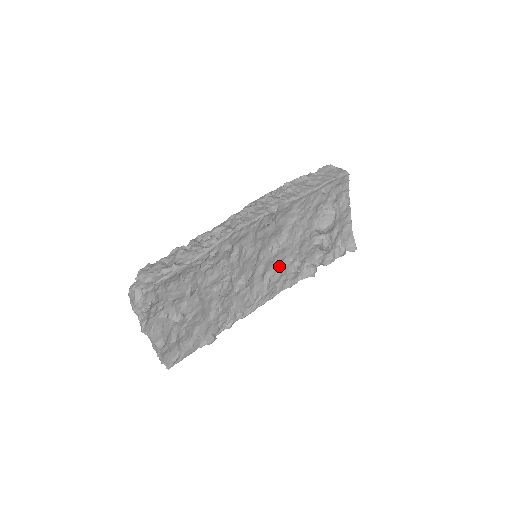
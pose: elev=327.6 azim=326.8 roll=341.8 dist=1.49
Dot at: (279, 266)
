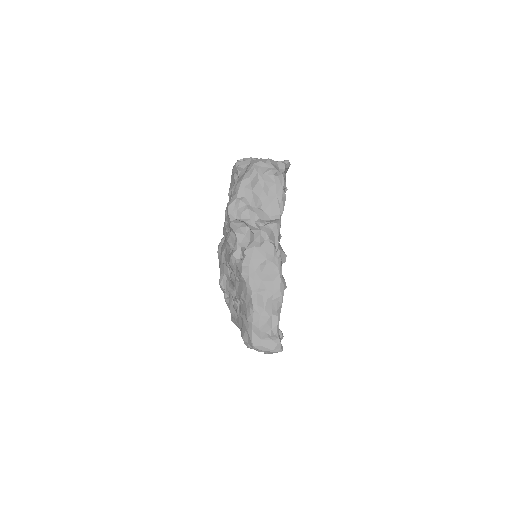
Dot at: occluded
